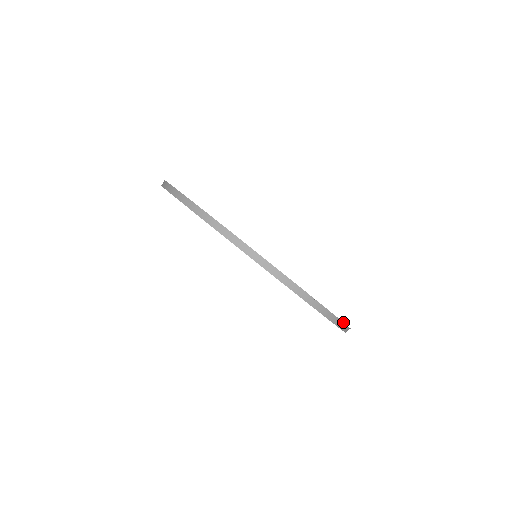
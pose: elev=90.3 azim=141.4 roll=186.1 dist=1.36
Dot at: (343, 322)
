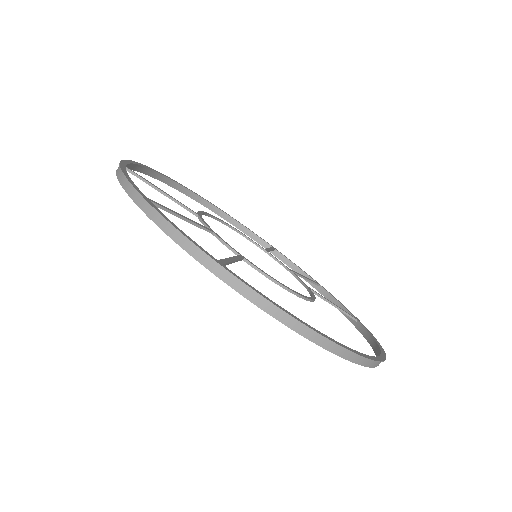
Dot at: (373, 336)
